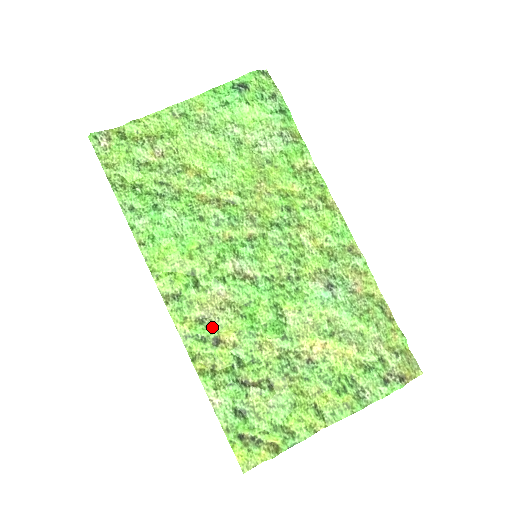
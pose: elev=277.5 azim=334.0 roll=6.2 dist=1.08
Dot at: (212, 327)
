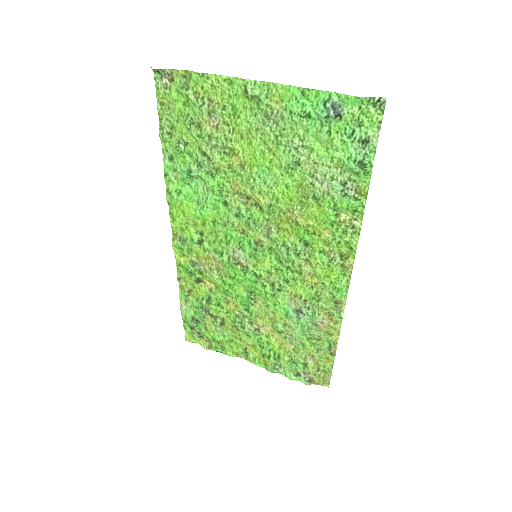
Dot at: (199, 273)
